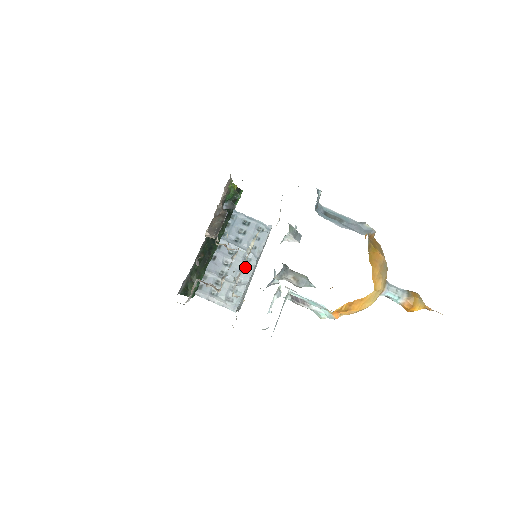
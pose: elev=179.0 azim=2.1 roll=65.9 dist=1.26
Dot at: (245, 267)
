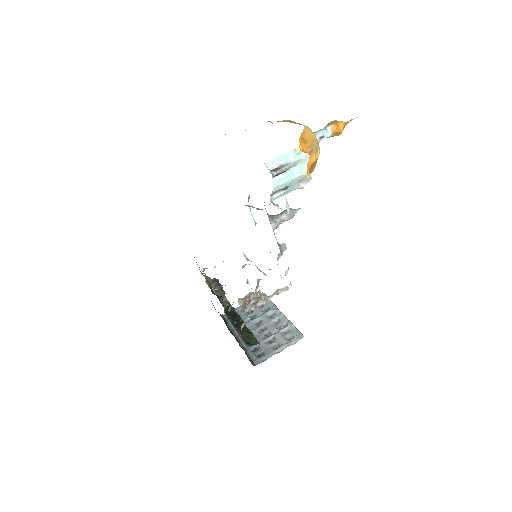
Dot at: (276, 319)
